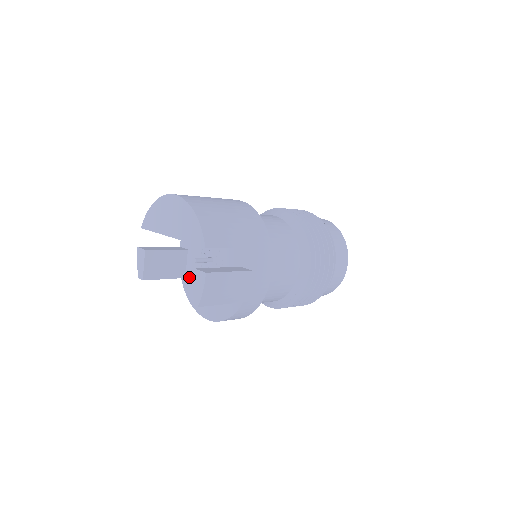
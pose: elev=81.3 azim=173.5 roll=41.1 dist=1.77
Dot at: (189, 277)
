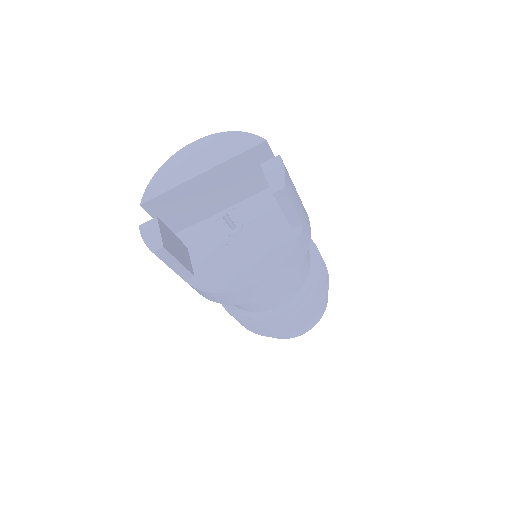
Dot at: (202, 269)
